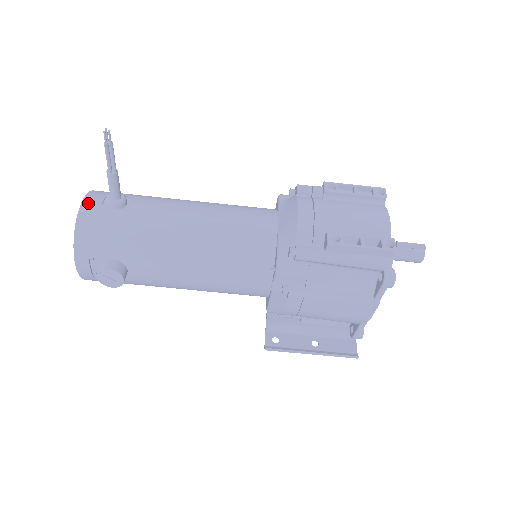
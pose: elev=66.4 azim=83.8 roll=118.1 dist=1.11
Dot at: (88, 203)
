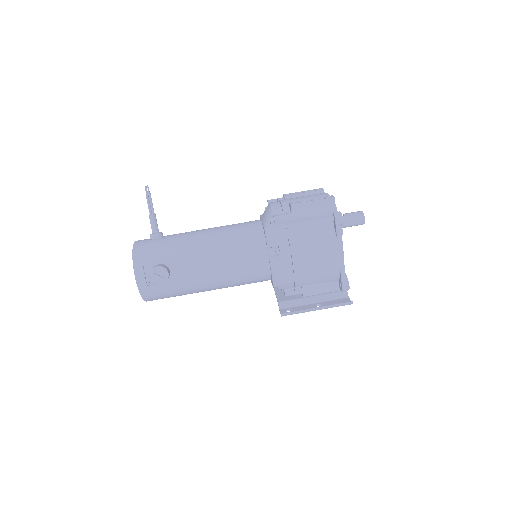
Dot at: (139, 241)
